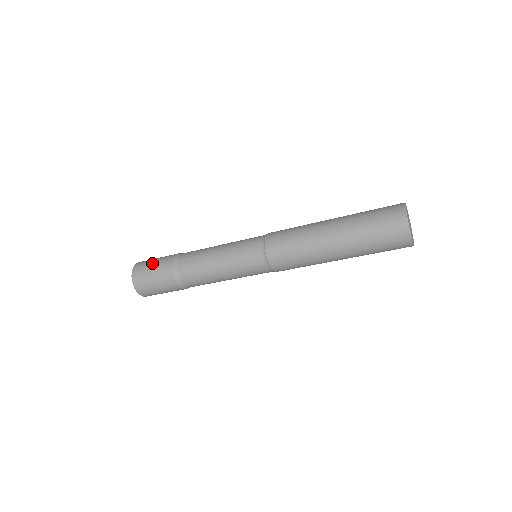
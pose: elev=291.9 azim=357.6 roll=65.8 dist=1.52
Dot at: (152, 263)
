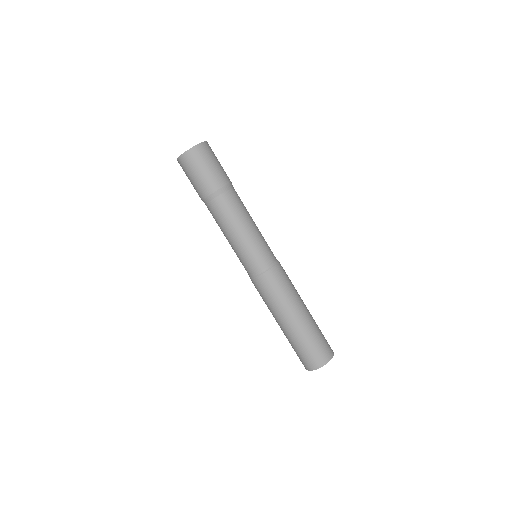
Dot at: (212, 164)
